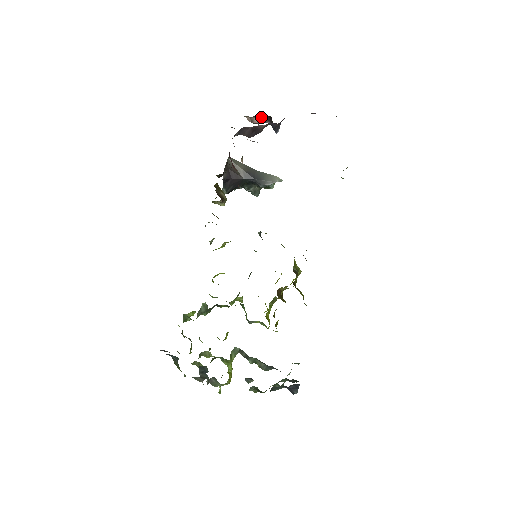
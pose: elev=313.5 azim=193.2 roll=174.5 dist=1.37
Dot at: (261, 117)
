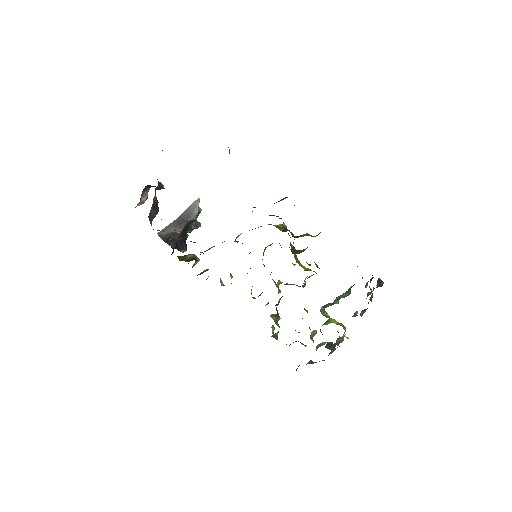
Dot at: (143, 193)
